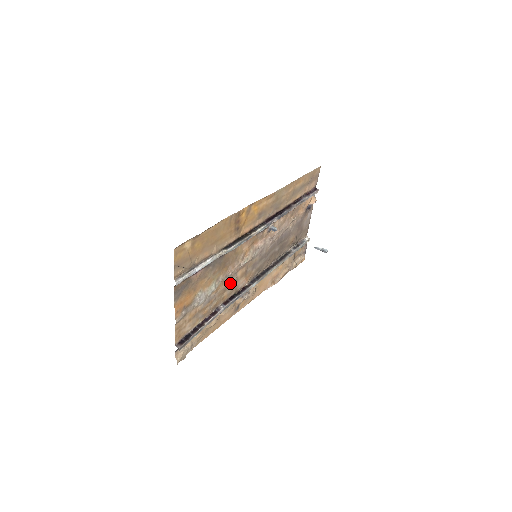
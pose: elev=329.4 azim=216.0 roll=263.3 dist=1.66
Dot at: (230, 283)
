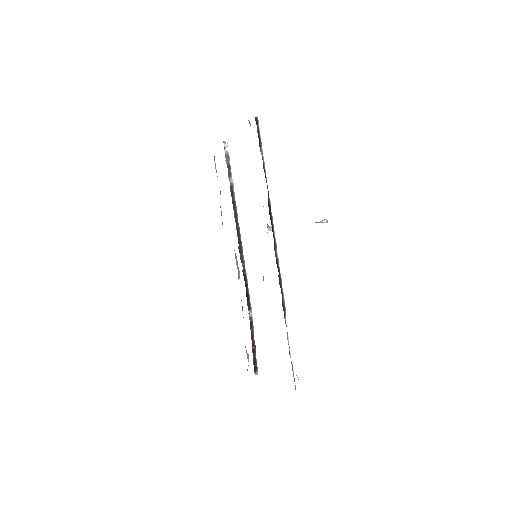
Dot at: occluded
